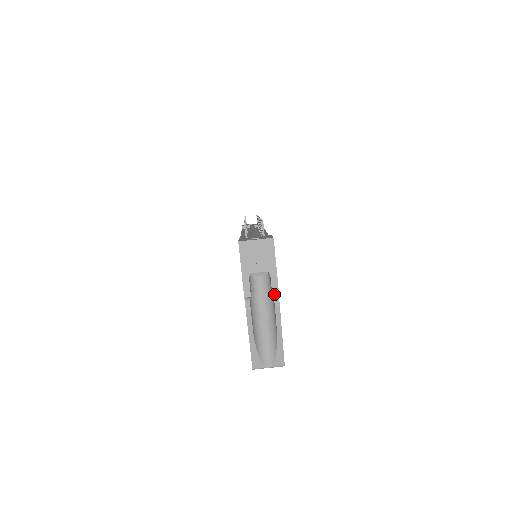
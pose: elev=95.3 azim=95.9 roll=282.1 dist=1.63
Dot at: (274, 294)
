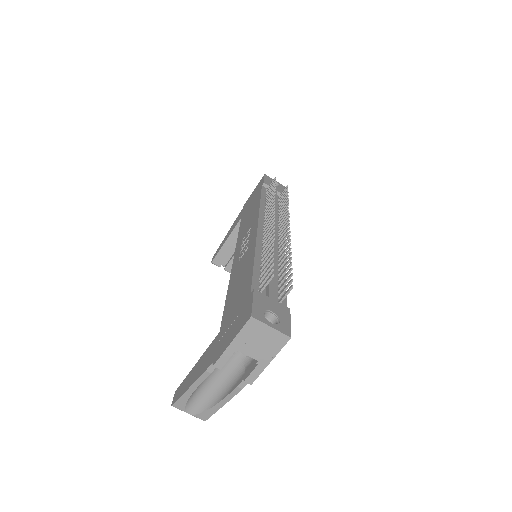
Dot at: (246, 382)
